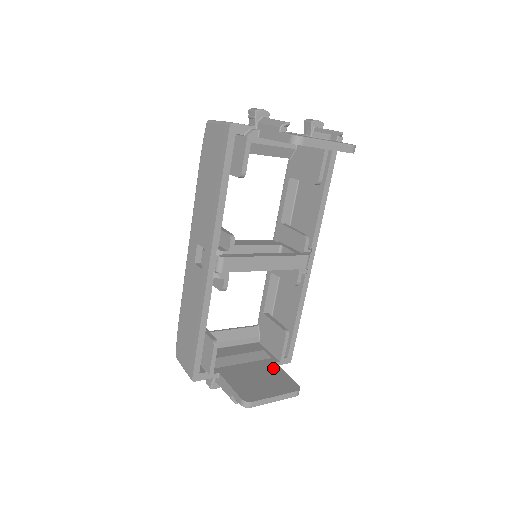
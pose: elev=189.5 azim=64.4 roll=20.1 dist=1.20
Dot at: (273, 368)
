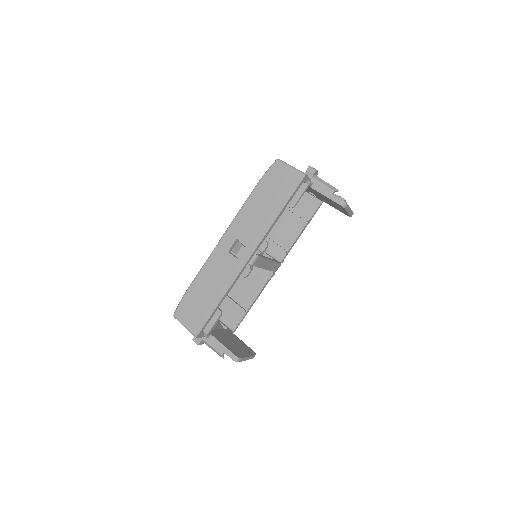
Dot at: (234, 336)
